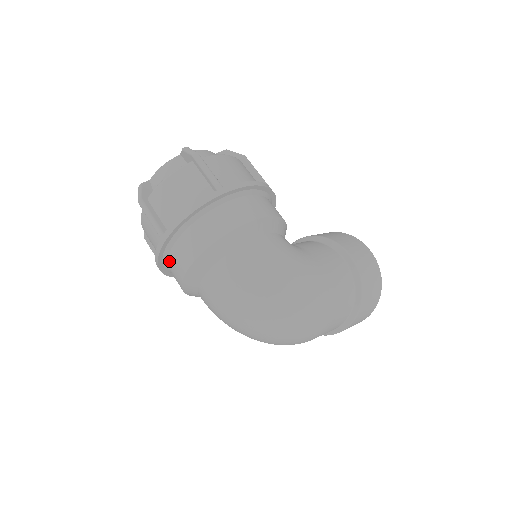
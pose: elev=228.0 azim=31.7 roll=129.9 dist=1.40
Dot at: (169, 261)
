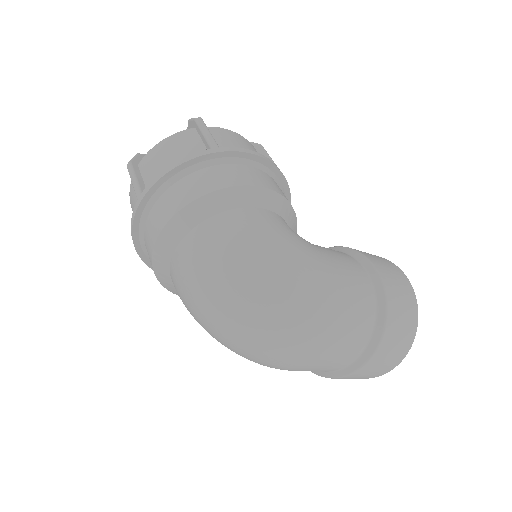
Dot at: (145, 233)
